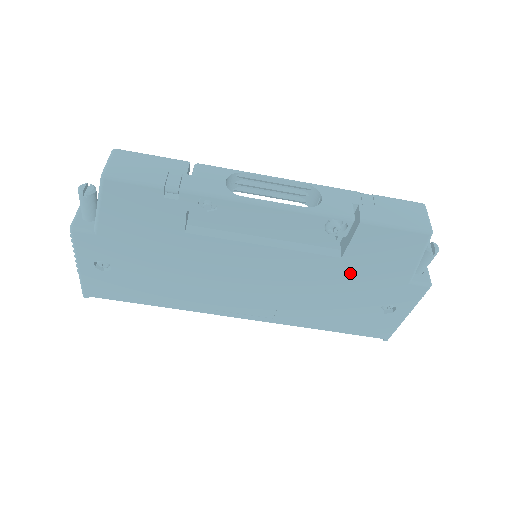
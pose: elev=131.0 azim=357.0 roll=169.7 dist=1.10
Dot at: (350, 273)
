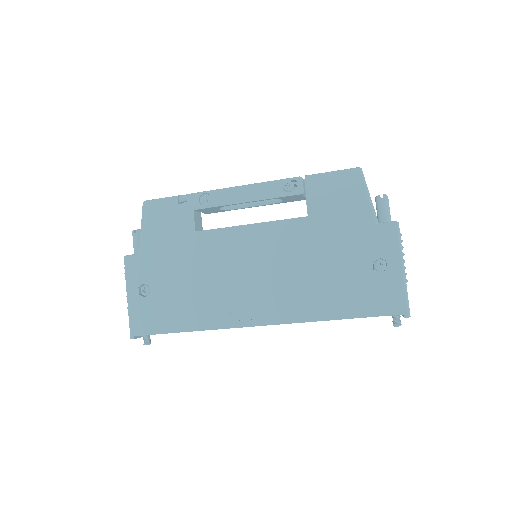
Dot at: (324, 231)
